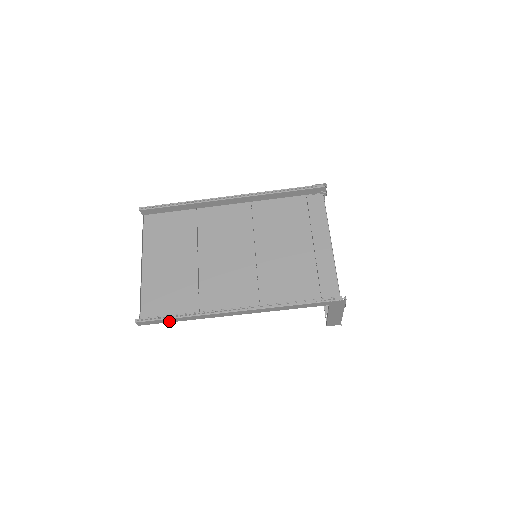
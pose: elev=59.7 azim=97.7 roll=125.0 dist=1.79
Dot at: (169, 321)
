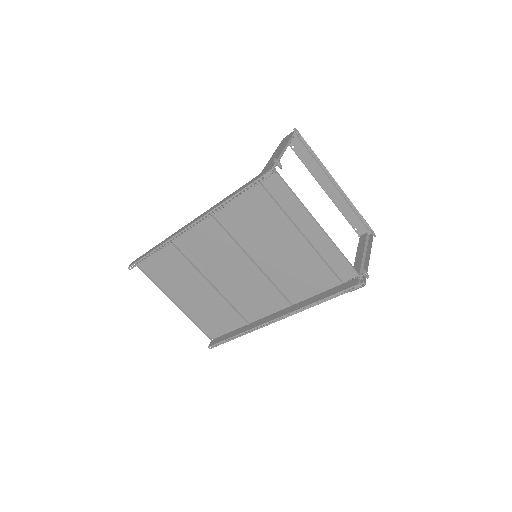
Dot at: occluded
